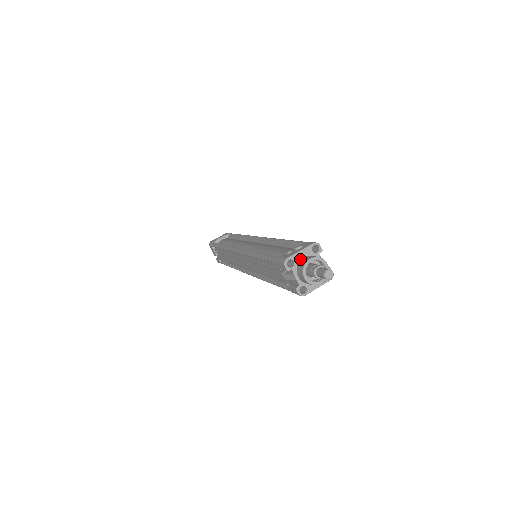
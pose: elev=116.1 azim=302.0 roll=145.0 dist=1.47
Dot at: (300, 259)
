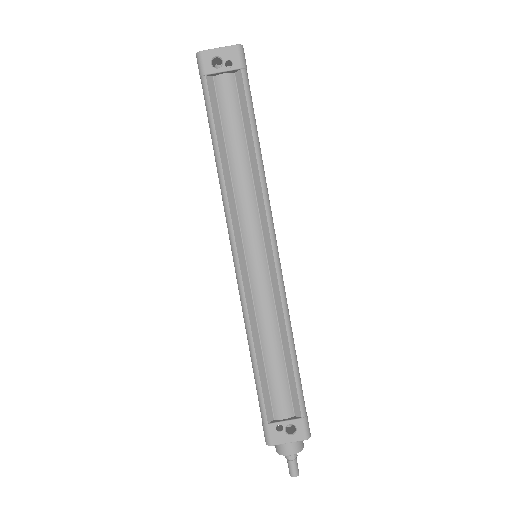
Dot at: (284, 440)
